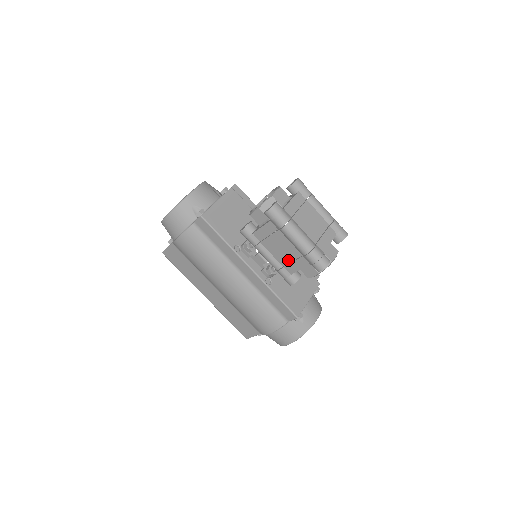
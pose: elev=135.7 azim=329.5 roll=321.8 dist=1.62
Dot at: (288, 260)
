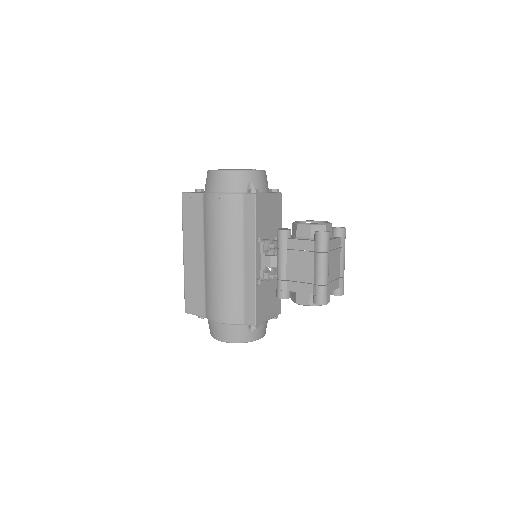
Dot at: (297, 278)
